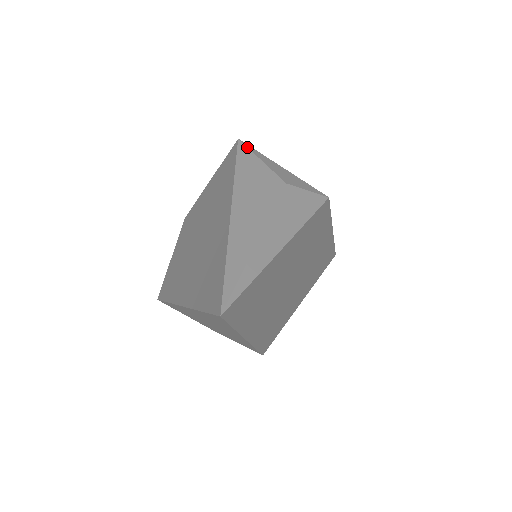
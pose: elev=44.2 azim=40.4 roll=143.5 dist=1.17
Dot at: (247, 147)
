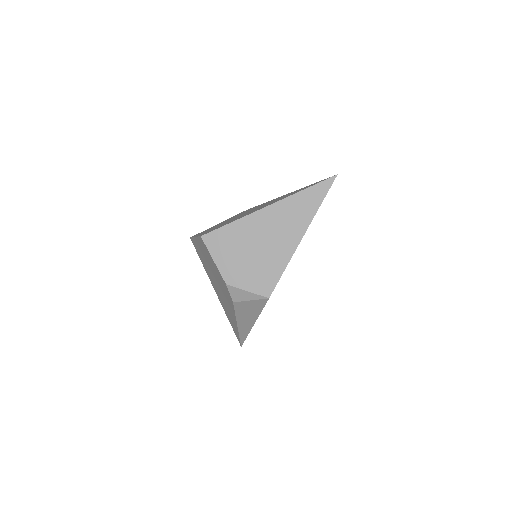
Dot at: occluded
